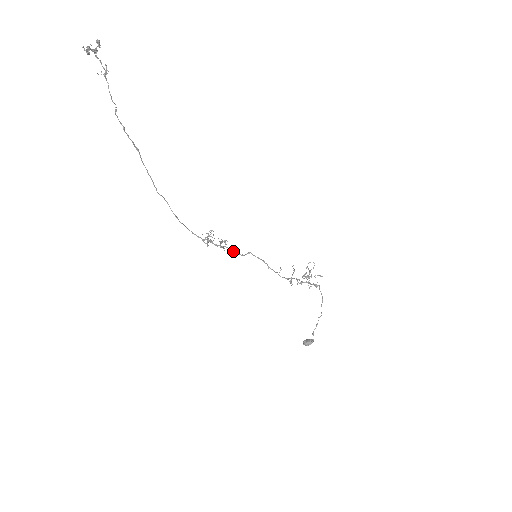
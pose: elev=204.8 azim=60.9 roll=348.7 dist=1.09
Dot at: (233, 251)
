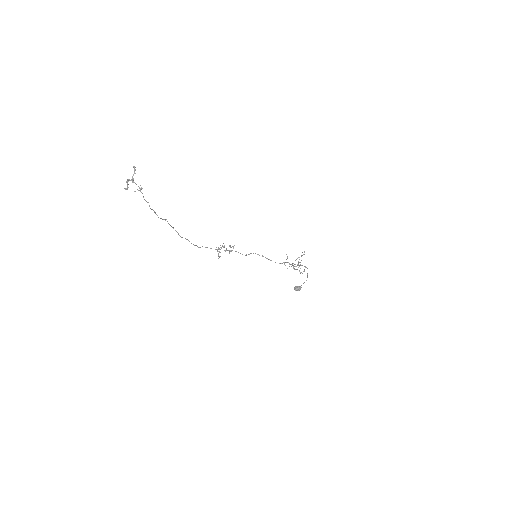
Dot at: occluded
